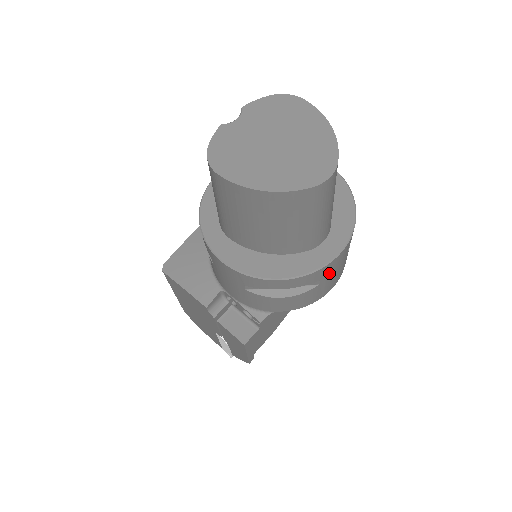
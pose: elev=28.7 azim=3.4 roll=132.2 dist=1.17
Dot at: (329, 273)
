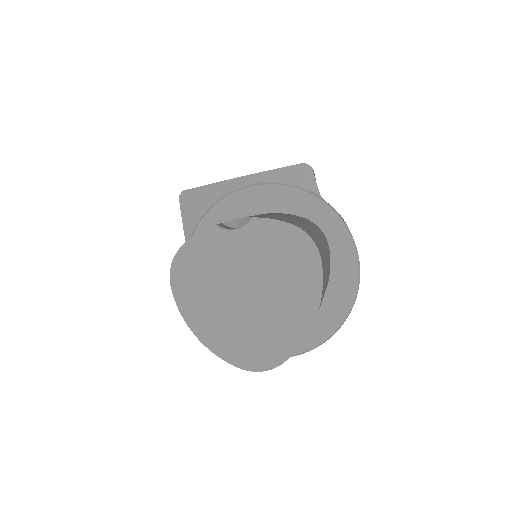
Dot at: occluded
